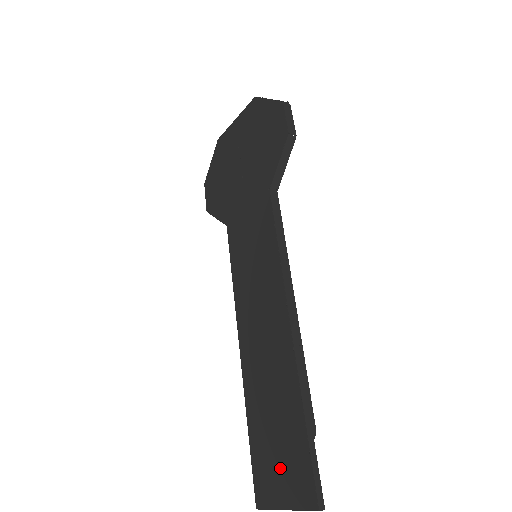
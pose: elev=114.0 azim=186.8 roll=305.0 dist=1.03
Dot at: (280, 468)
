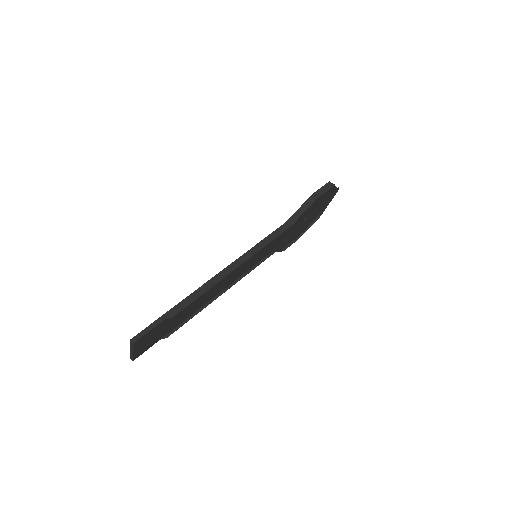
Dot at: occluded
